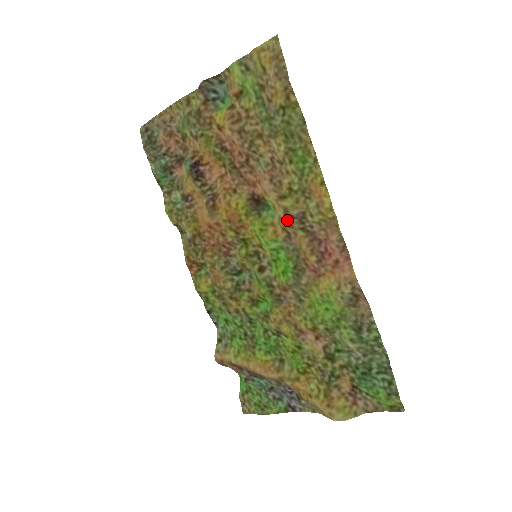
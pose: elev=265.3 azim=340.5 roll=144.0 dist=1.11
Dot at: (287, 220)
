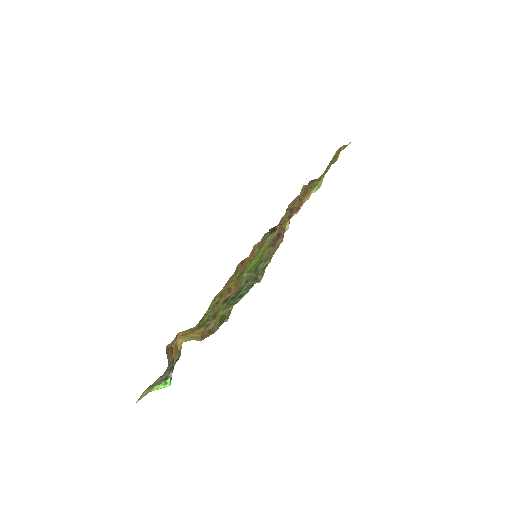
Dot at: (286, 215)
